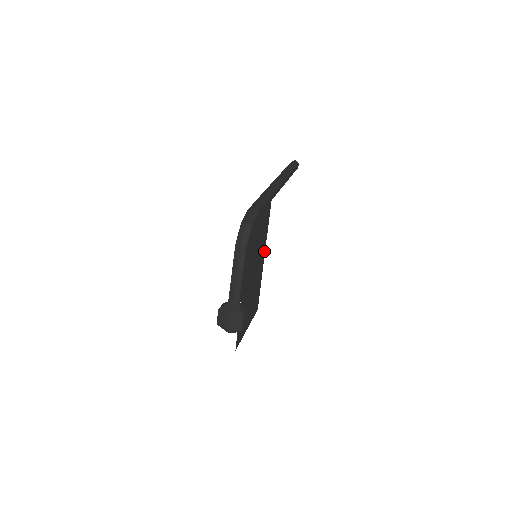
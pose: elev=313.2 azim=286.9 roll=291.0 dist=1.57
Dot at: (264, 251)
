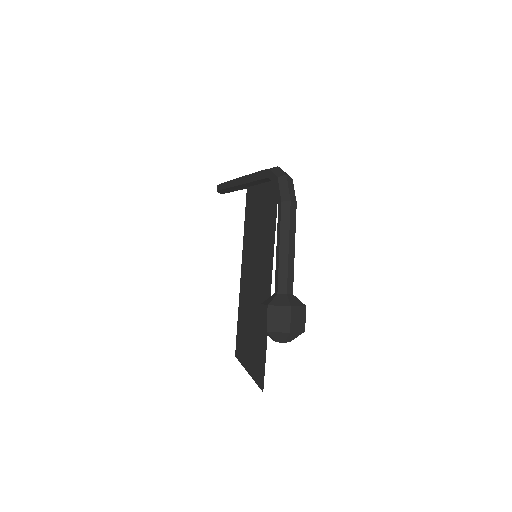
Dot at: (243, 264)
